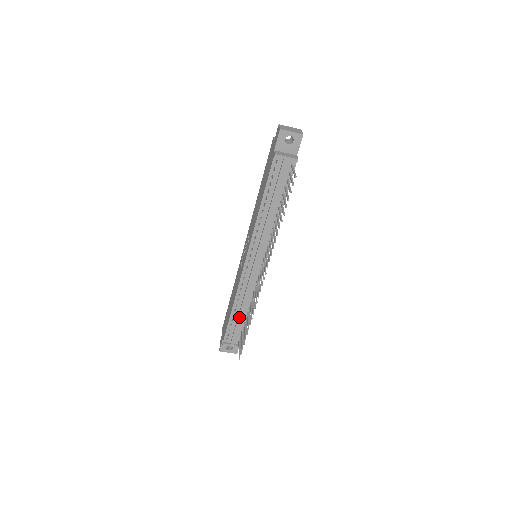
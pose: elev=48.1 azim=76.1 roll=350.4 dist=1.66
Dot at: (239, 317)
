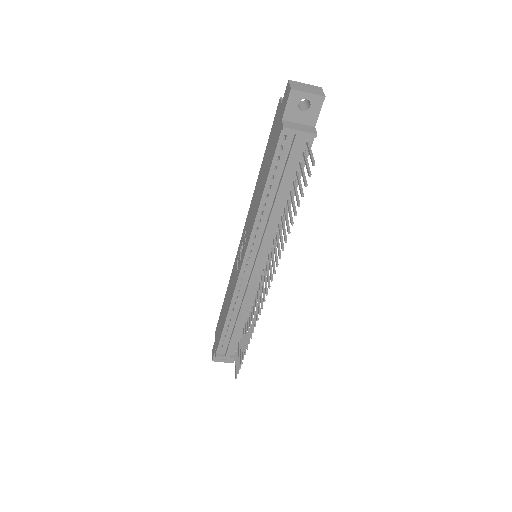
Dot at: (235, 328)
